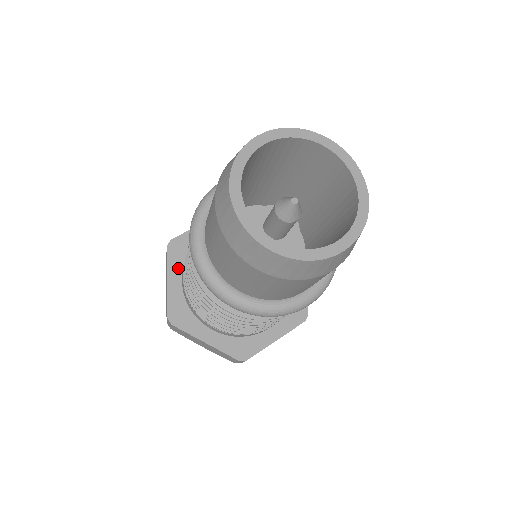
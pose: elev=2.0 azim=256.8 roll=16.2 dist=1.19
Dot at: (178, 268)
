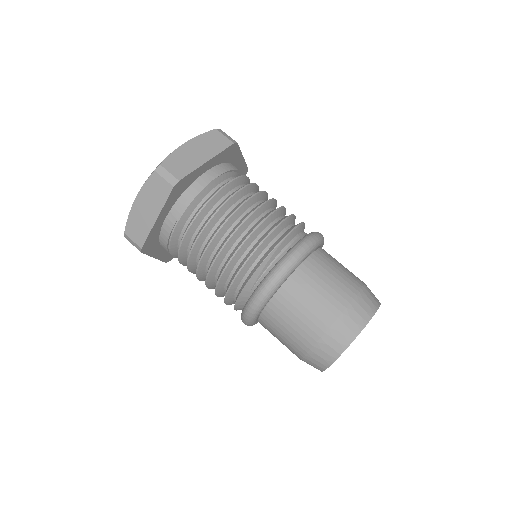
Dot at: (170, 206)
